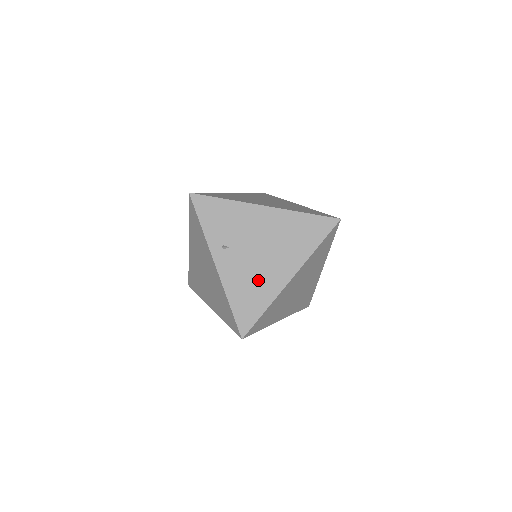
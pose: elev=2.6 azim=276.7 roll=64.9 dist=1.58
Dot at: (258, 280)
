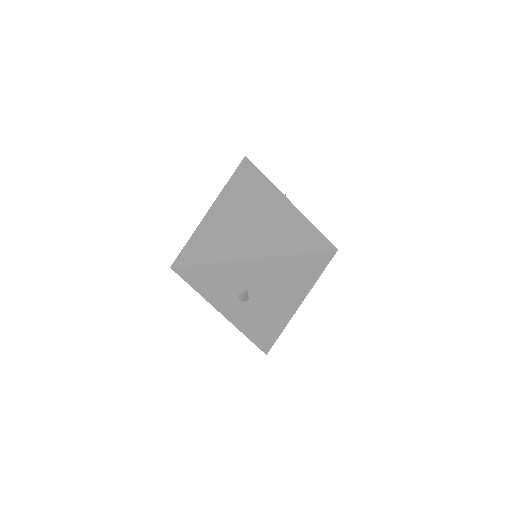
Dot at: occluded
